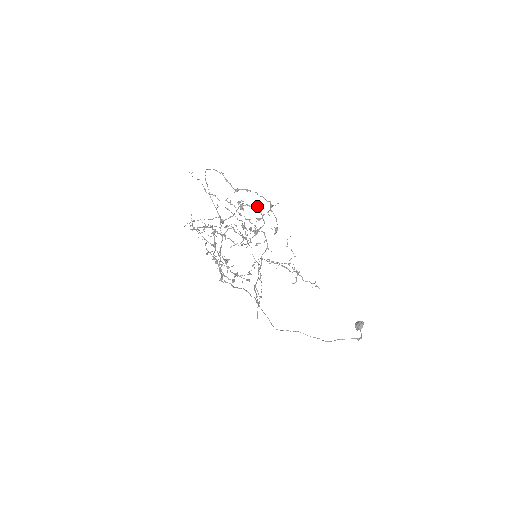
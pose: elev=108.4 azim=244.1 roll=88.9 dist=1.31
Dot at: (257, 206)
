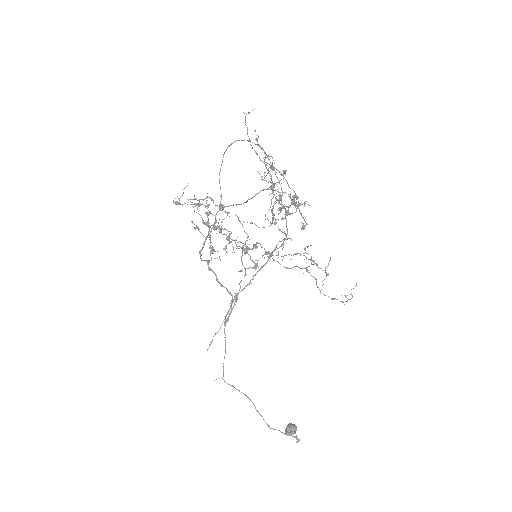
Dot at: (290, 194)
